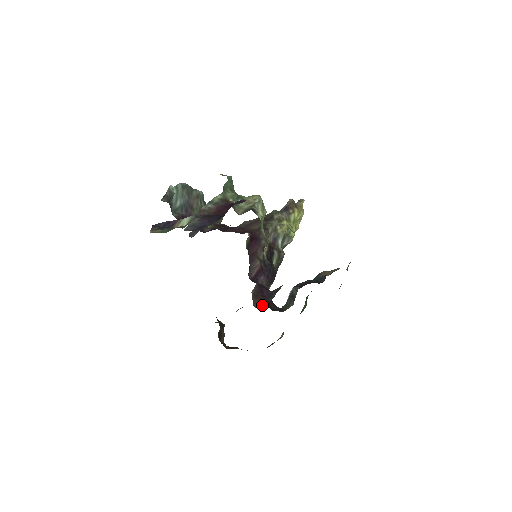
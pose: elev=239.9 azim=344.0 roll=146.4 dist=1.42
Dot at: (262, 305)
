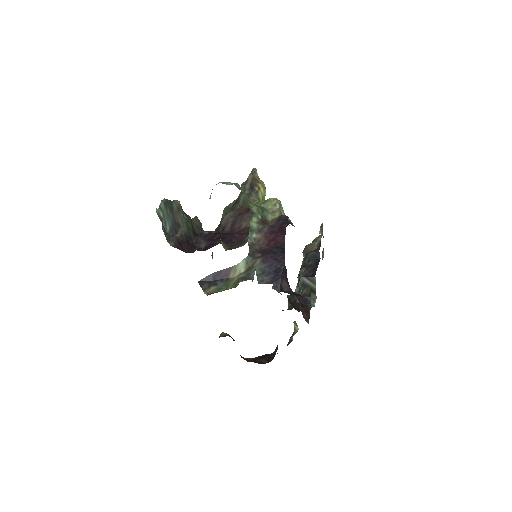
Dot at: (309, 317)
